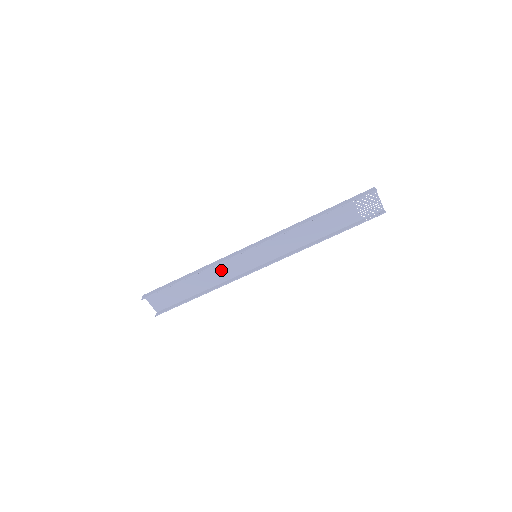
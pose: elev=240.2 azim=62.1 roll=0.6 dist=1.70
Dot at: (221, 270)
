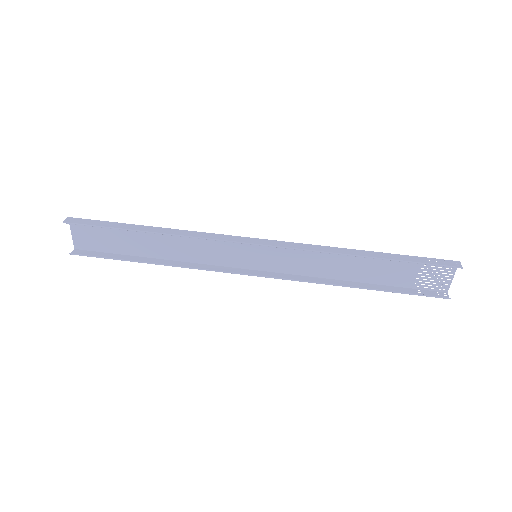
Dot at: (198, 246)
